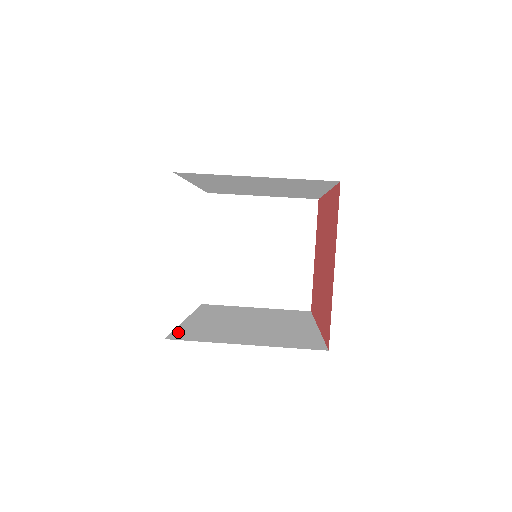
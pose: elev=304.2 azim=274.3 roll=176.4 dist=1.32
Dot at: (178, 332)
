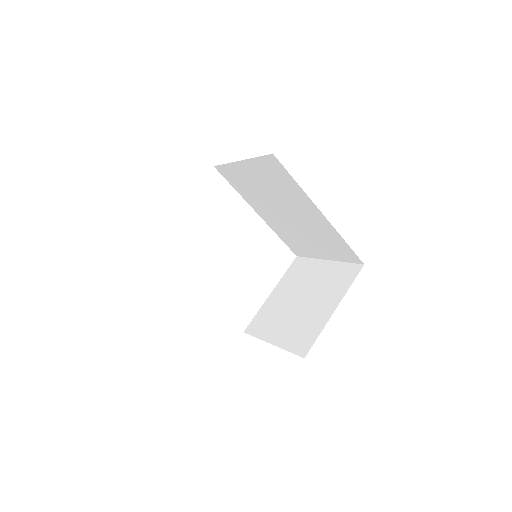
Dot at: occluded
